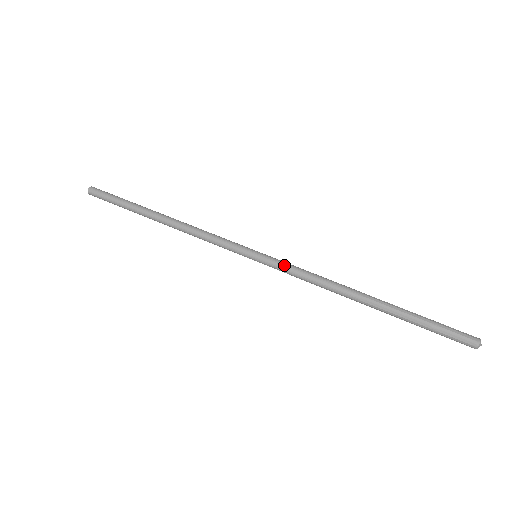
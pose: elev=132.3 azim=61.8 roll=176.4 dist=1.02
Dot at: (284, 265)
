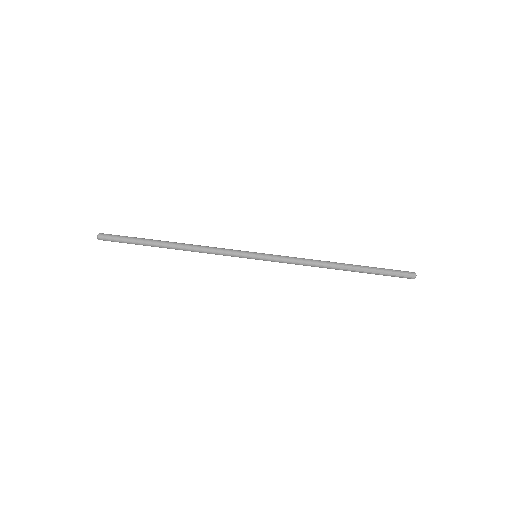
Dot at: (279, 261)
